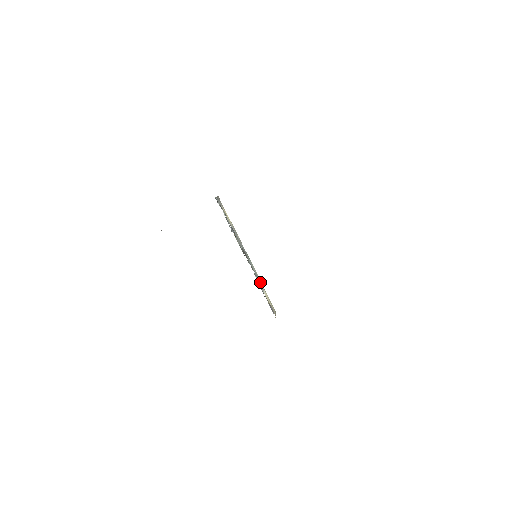
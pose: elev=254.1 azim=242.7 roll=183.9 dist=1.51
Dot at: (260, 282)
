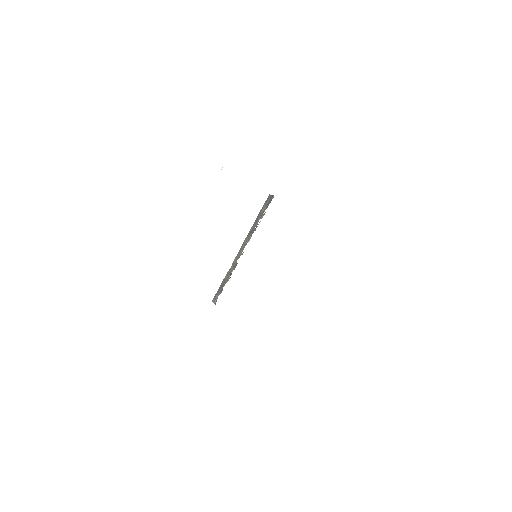
Dot at: occluded
